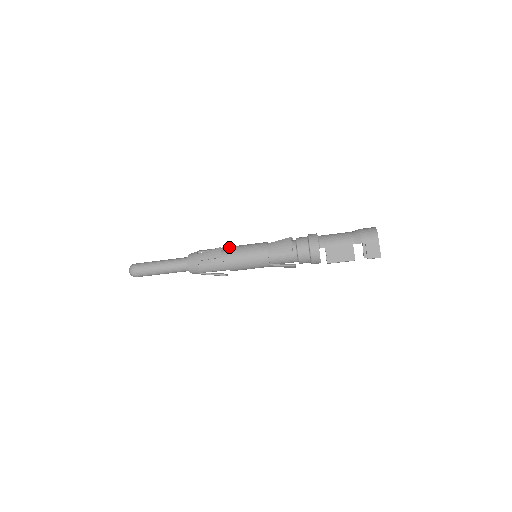
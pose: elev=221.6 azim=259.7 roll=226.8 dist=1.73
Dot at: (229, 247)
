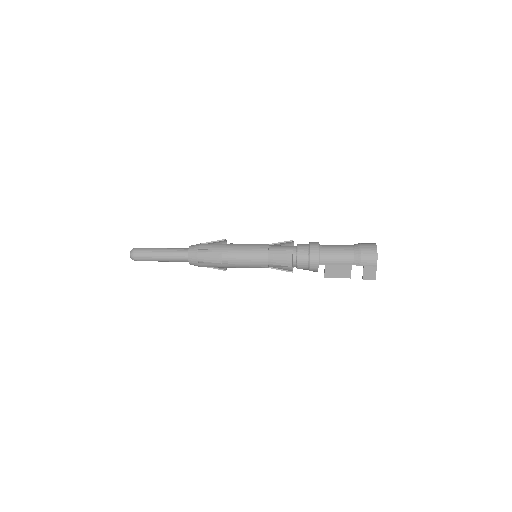
Dot at: (230, 249)
